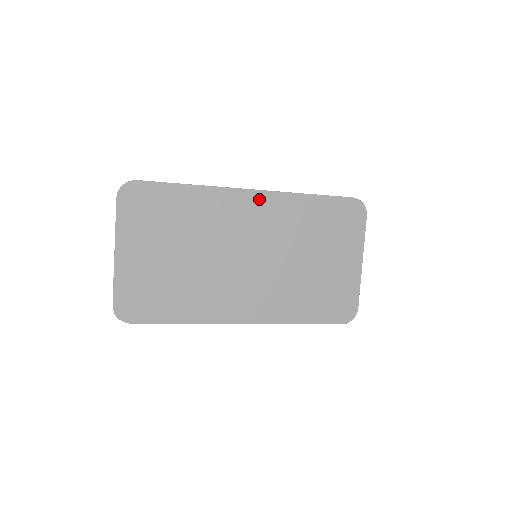
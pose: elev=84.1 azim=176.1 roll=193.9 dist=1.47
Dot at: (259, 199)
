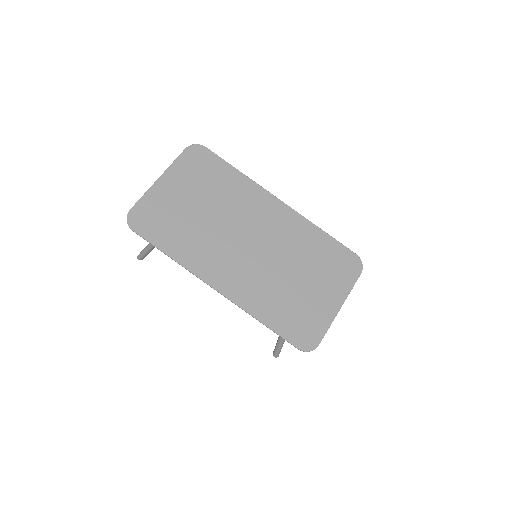
Dot at: (283, 210)
